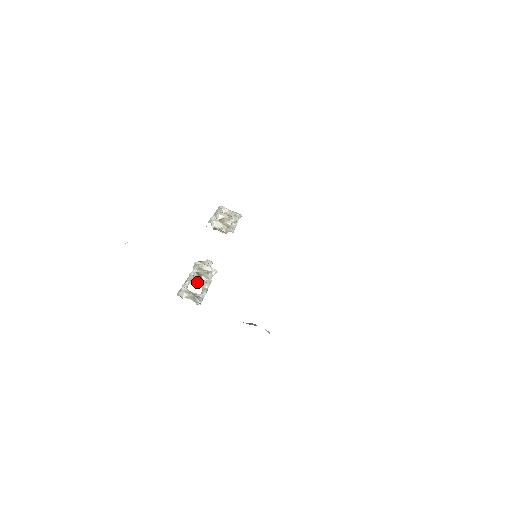
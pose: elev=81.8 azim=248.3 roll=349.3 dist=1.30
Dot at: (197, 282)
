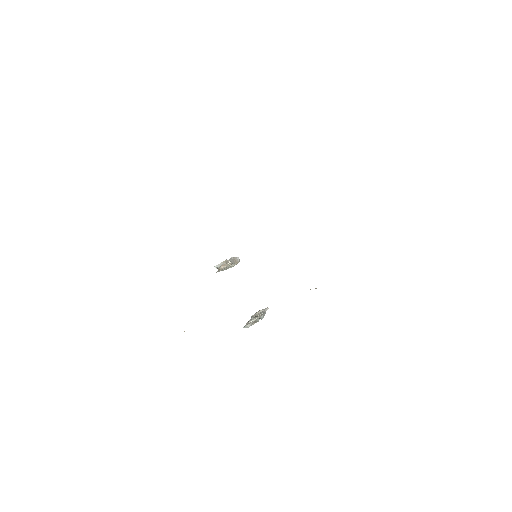
Dot at: (255, 318)
